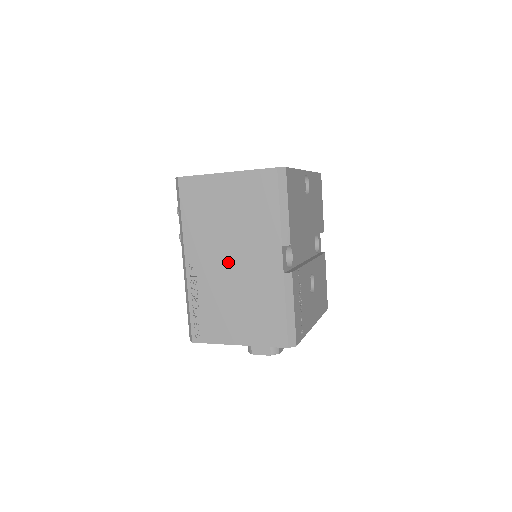
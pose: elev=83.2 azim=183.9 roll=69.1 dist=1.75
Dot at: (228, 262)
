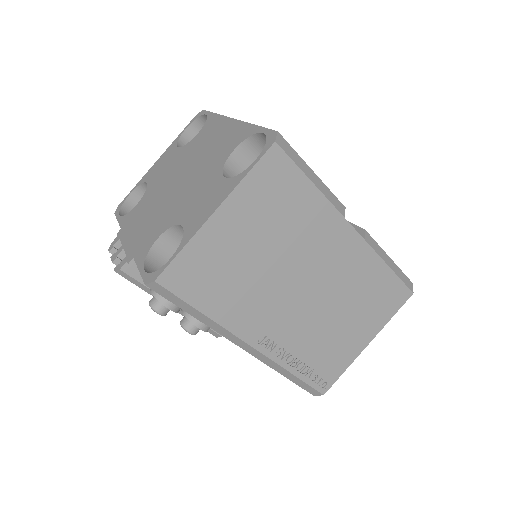
Dot at: (300, 294)
